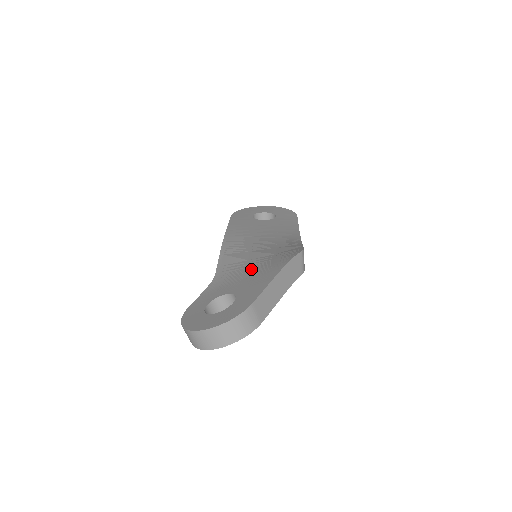
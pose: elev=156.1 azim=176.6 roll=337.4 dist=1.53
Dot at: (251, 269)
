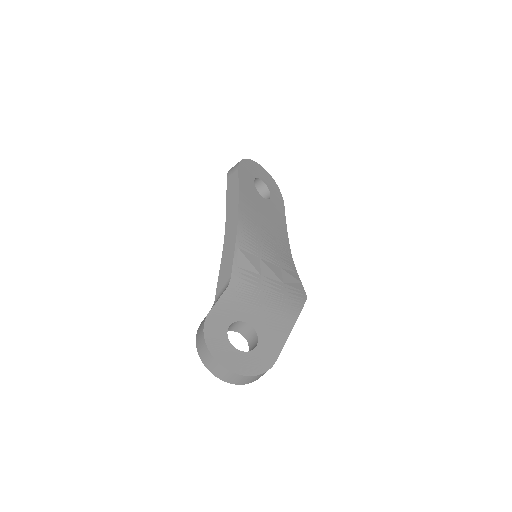
Dot at: (266, 296)
